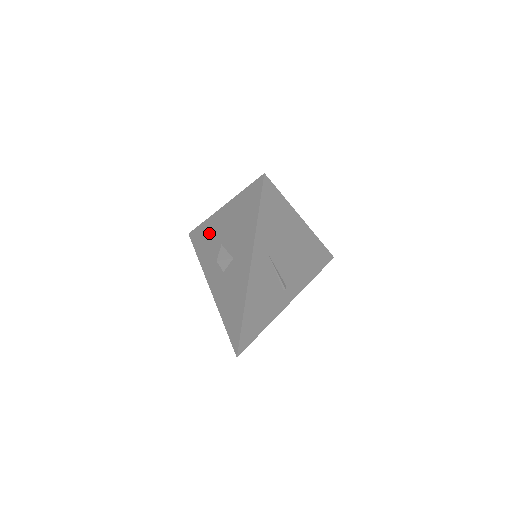
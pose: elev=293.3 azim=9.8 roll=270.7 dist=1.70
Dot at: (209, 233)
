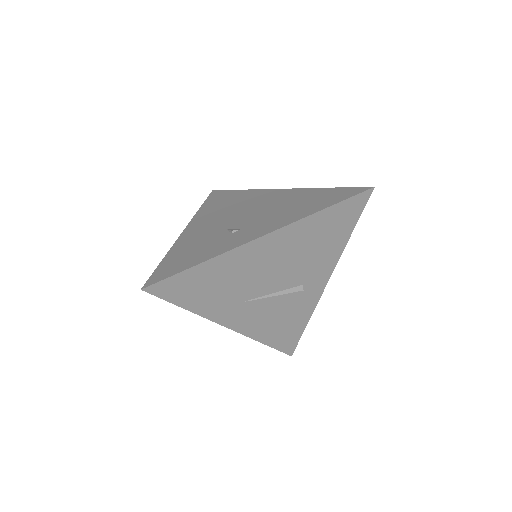
Dot at: occluded
